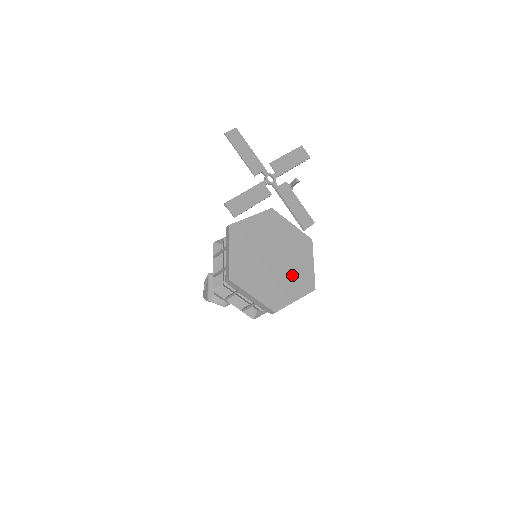
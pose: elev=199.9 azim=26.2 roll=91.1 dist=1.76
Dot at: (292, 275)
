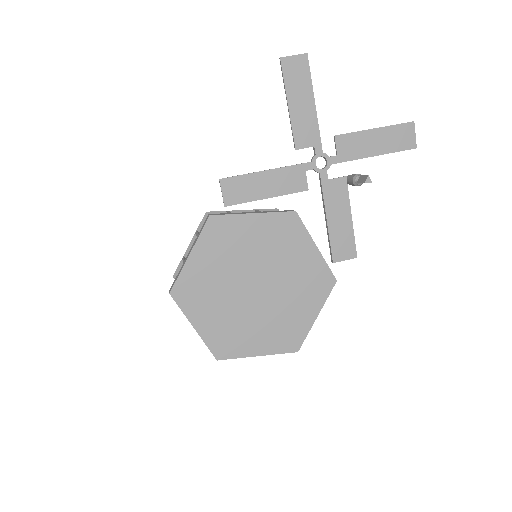
Dot at: (272, 320)
